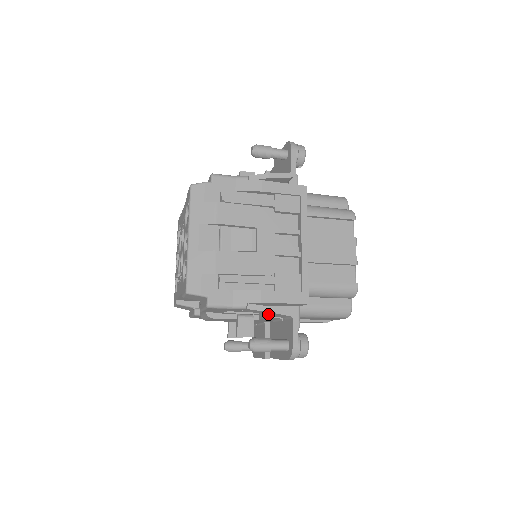
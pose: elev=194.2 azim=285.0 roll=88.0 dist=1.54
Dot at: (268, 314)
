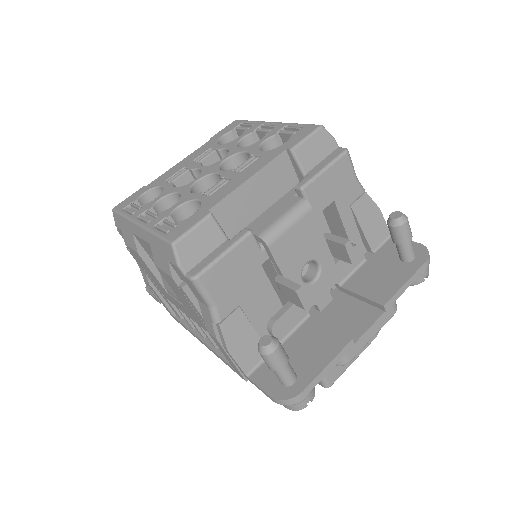
Dot at: (368, 227)
